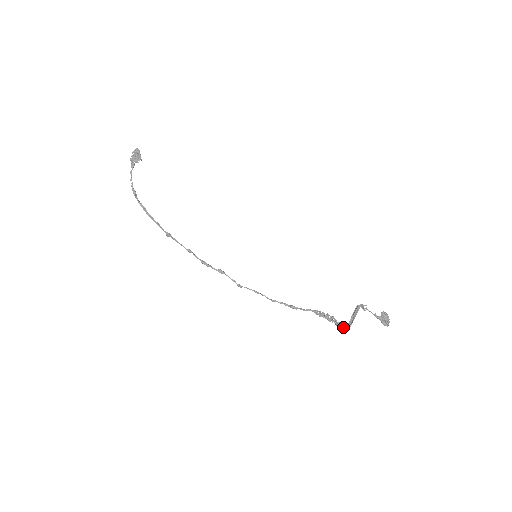
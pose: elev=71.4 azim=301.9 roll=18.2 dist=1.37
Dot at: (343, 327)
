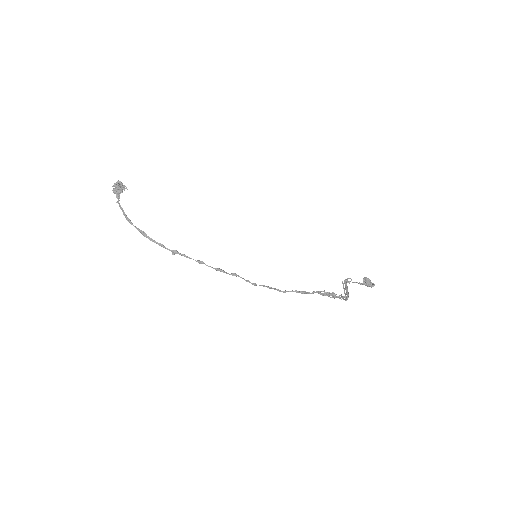
Dot at: (343, 299)
